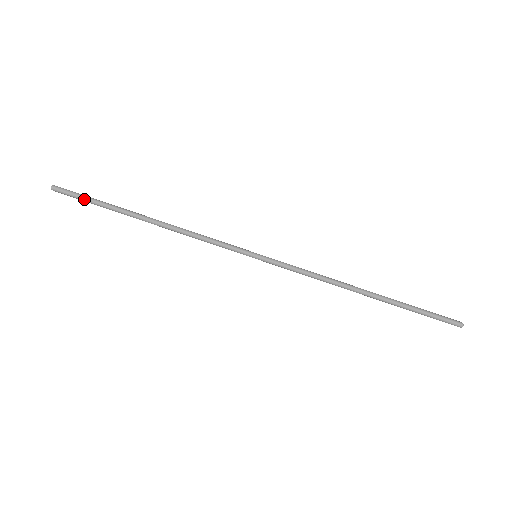
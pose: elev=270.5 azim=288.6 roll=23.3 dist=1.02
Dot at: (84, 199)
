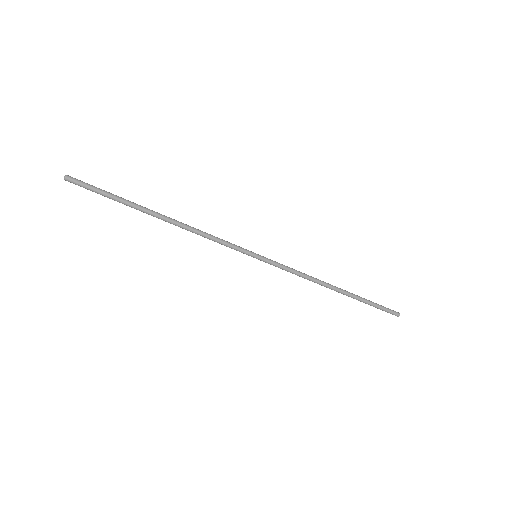
Dot at: (100, 193)
